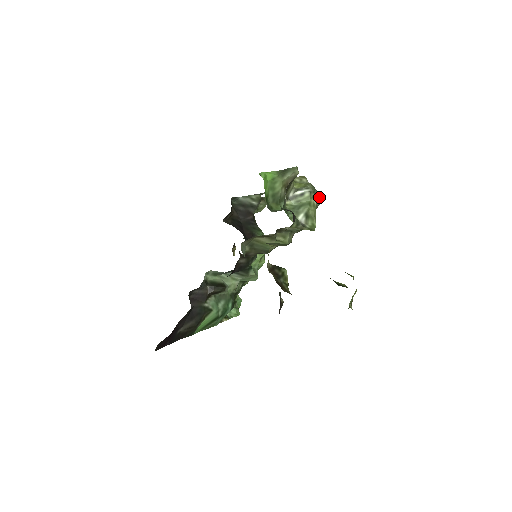
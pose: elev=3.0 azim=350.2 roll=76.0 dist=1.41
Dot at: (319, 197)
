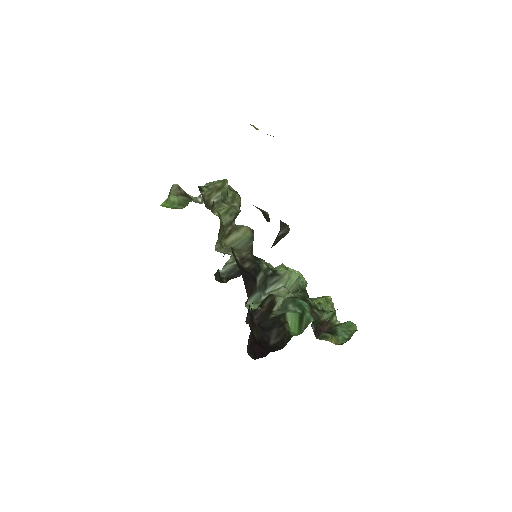
Dot at: occluded
